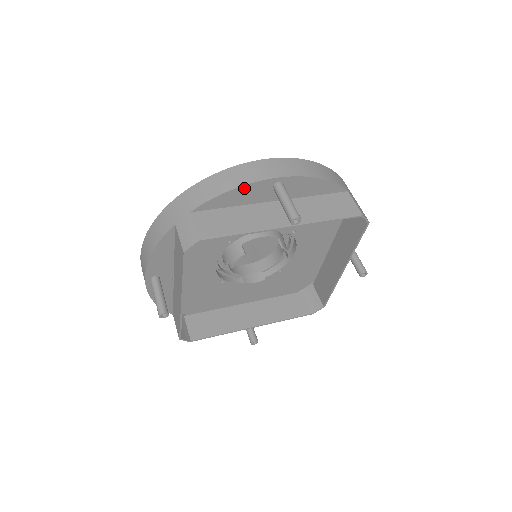
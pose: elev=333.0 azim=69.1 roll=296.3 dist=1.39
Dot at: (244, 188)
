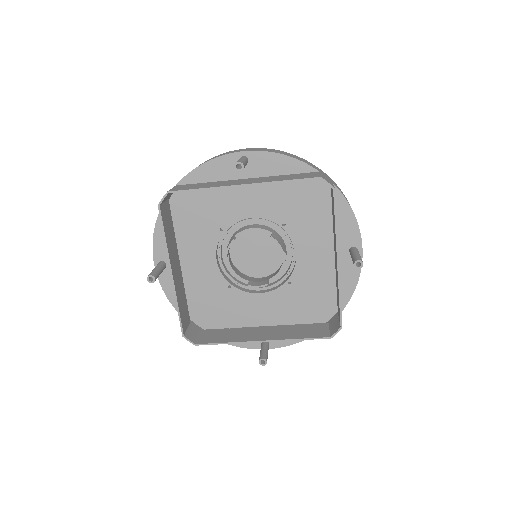
Dot at: (214, 162)
